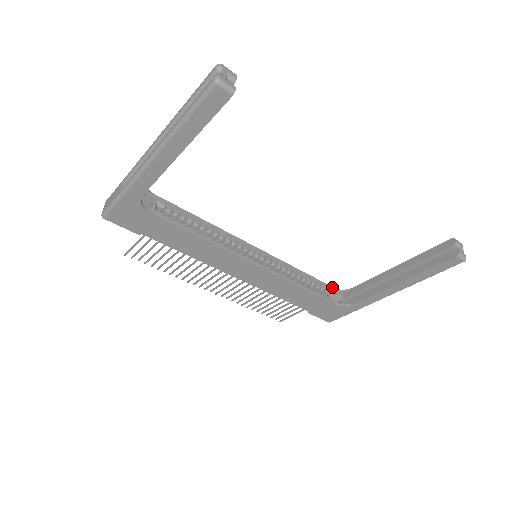
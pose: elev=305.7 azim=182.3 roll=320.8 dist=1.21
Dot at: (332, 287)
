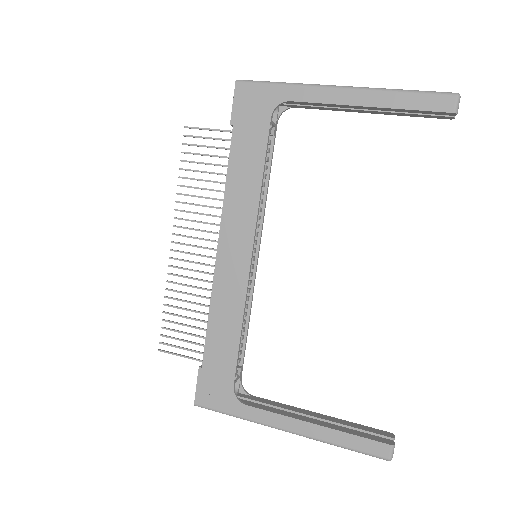
Dot at: occluded
